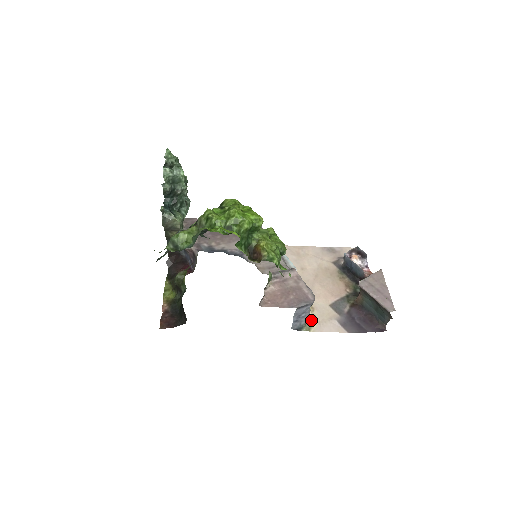
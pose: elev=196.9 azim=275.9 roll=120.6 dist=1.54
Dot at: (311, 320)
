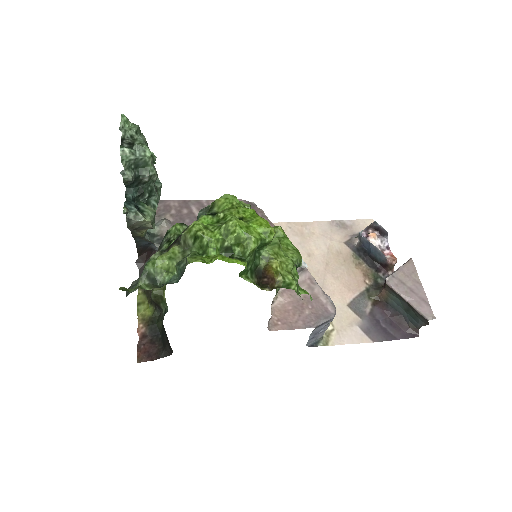
Dot at: (328, 329)
